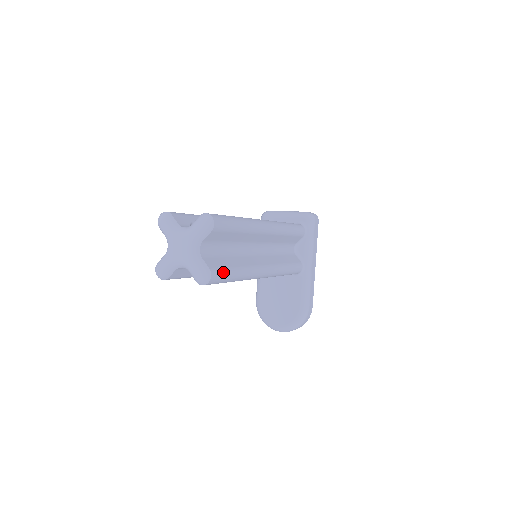
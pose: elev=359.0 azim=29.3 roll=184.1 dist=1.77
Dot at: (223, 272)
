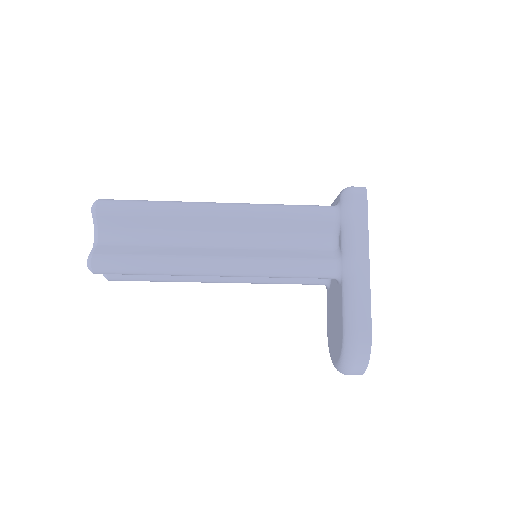
Dot at: (116, 258)
